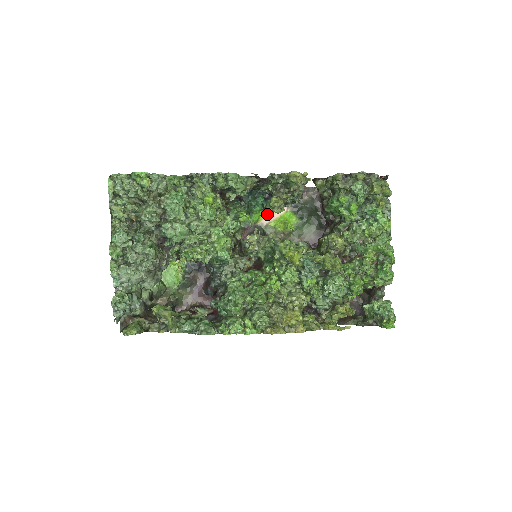
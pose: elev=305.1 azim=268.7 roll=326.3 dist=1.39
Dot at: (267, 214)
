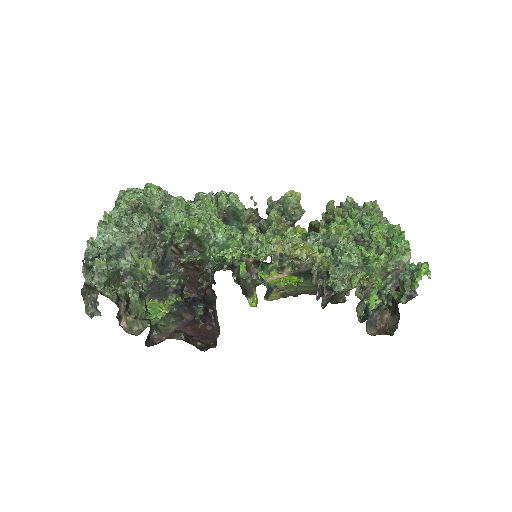
Dot at: (267, 277)
